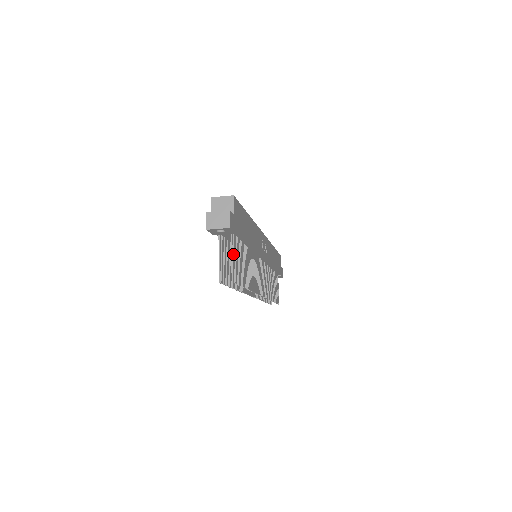
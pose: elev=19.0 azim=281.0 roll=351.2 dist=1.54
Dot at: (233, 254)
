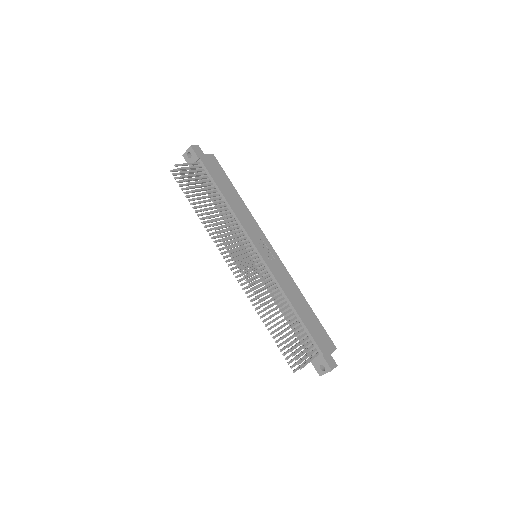
Dot at: (191, 167)
